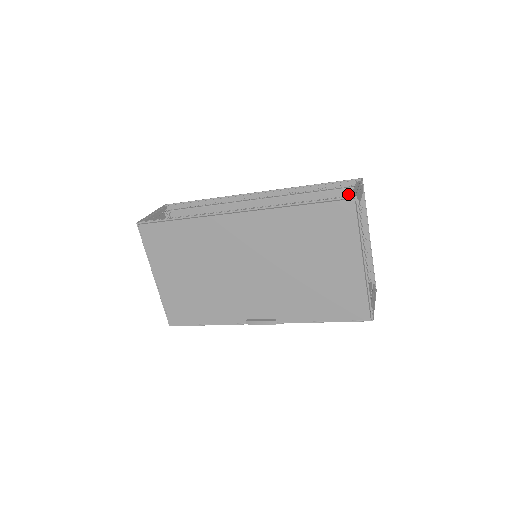
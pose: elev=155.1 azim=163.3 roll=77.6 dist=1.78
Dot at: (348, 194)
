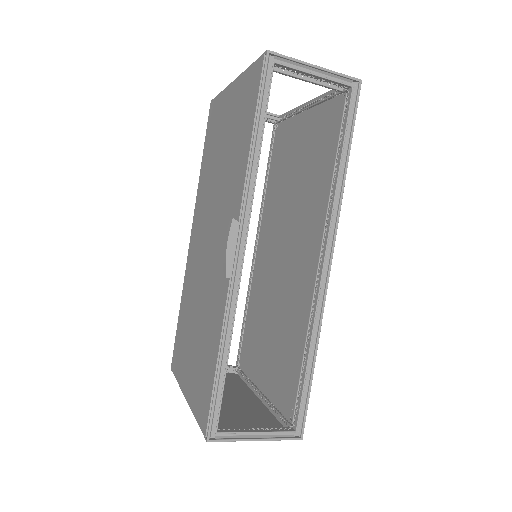
Dot at: (278, 133)
